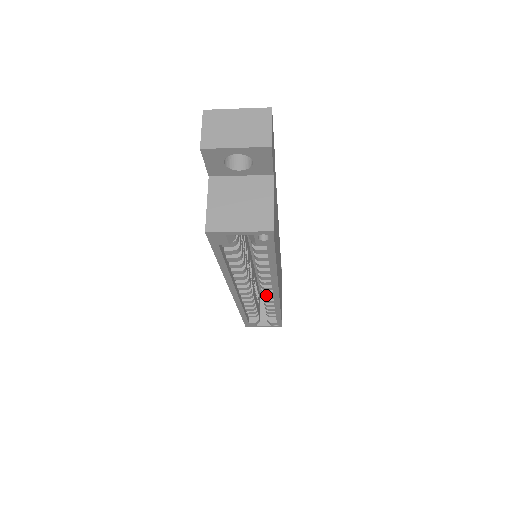
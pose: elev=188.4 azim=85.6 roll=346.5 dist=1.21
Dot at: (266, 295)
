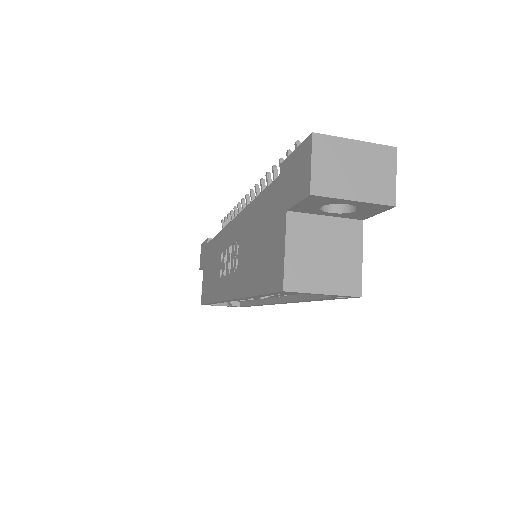
Dot at: occluded
